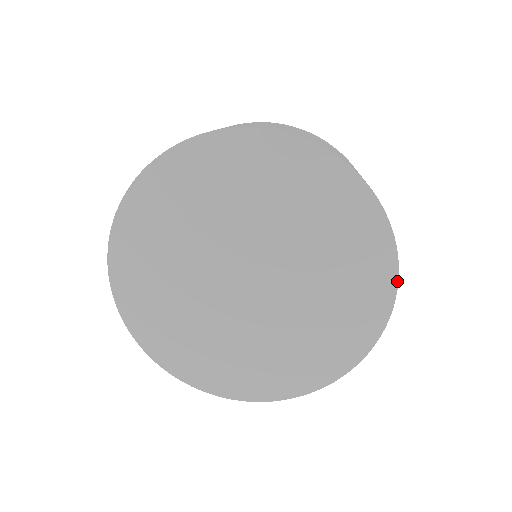
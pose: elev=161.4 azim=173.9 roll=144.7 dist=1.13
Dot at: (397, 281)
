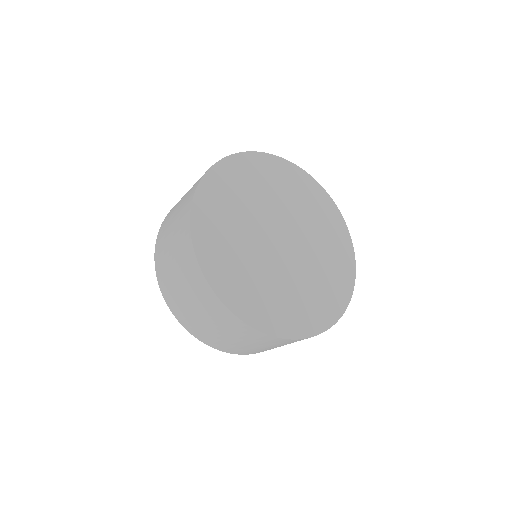
Dot at: (338, 209)
